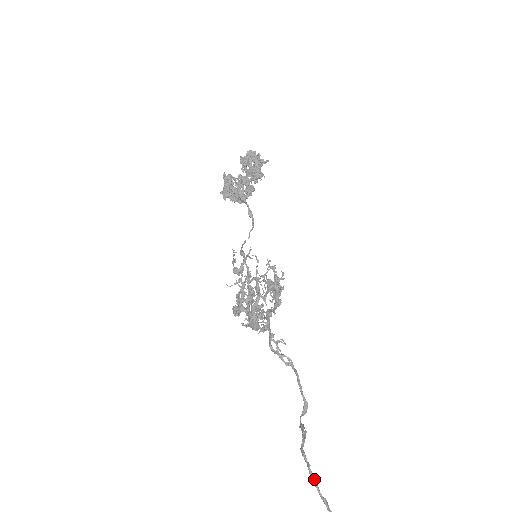
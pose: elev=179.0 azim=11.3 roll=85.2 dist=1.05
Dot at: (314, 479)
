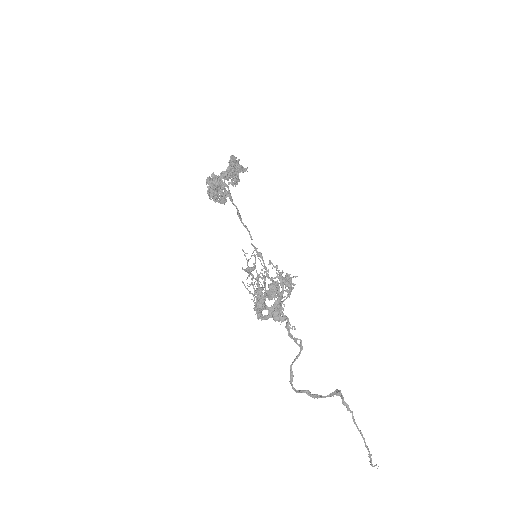
Dot at: occluded
